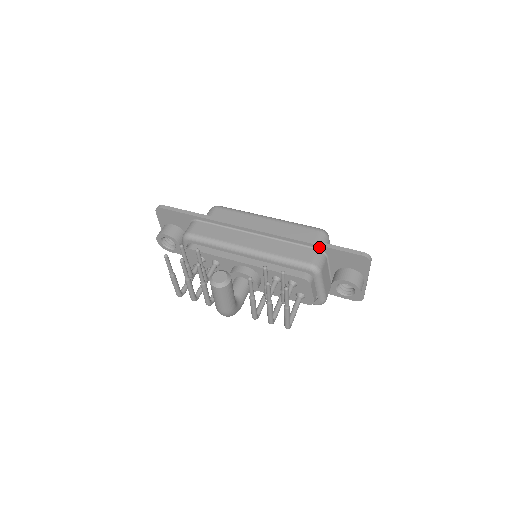
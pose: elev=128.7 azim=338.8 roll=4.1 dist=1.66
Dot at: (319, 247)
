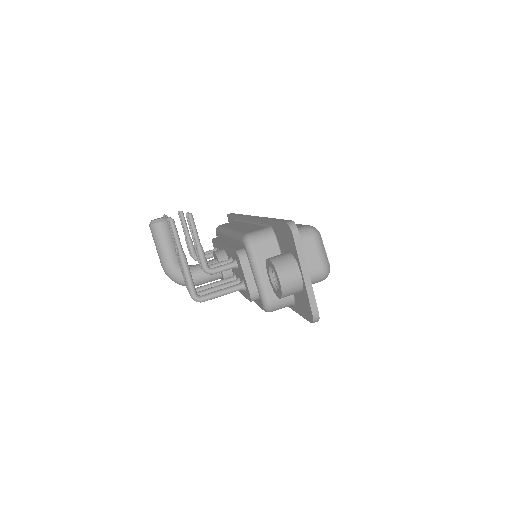
Dot at: (270, 223)
